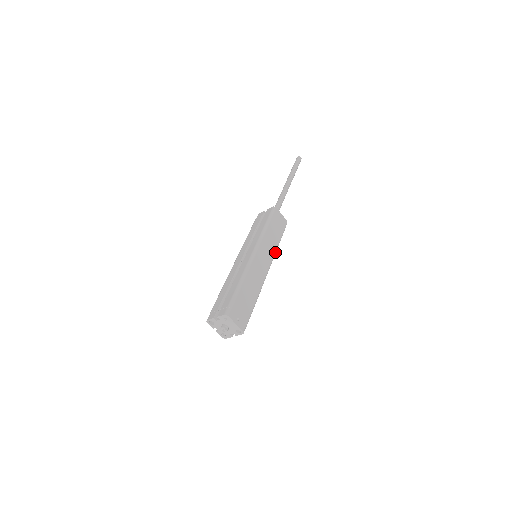
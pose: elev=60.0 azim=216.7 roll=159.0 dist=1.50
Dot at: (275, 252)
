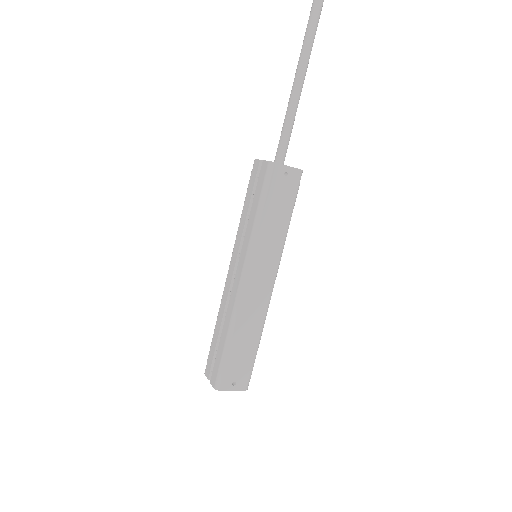
Dot at: (282, 247)
